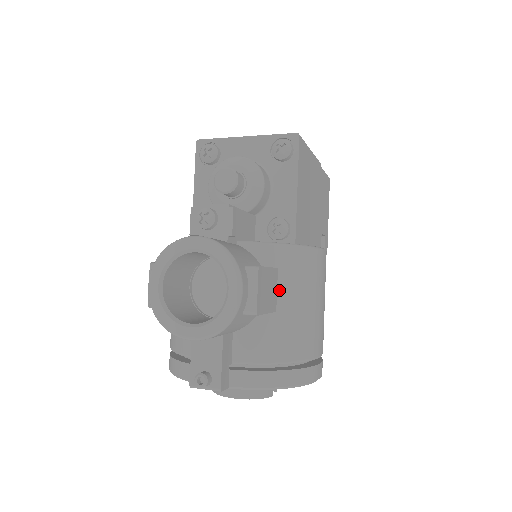
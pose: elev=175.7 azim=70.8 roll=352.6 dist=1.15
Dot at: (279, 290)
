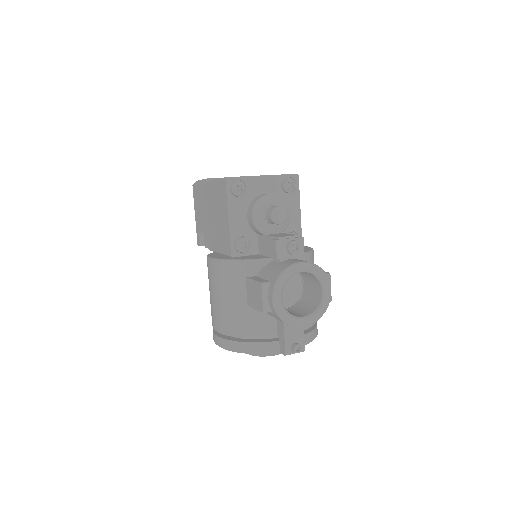
Dot at: occluded
